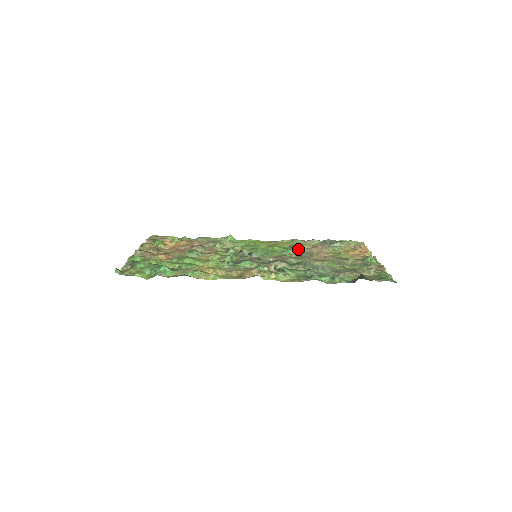
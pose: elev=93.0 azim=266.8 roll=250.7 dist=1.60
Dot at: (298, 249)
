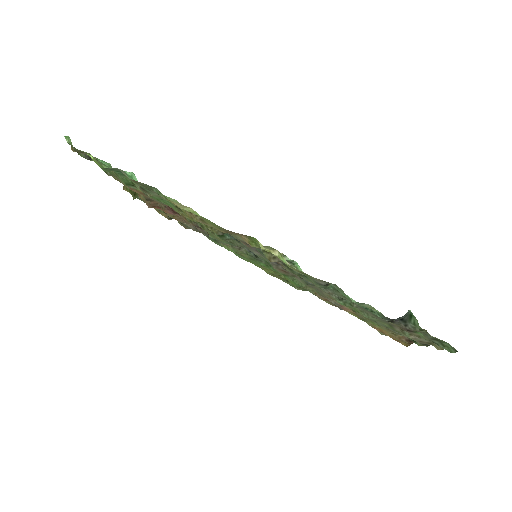
Dot at: occluded
